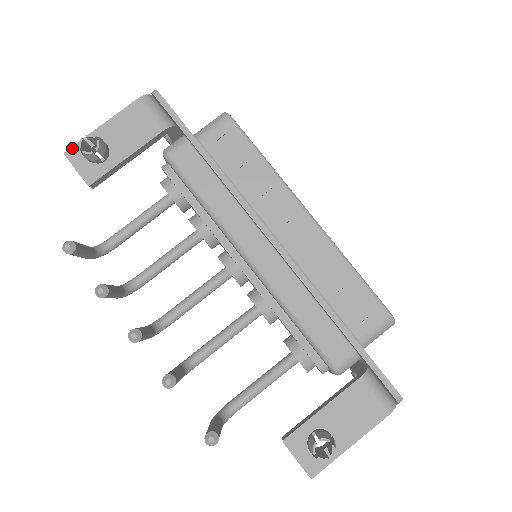
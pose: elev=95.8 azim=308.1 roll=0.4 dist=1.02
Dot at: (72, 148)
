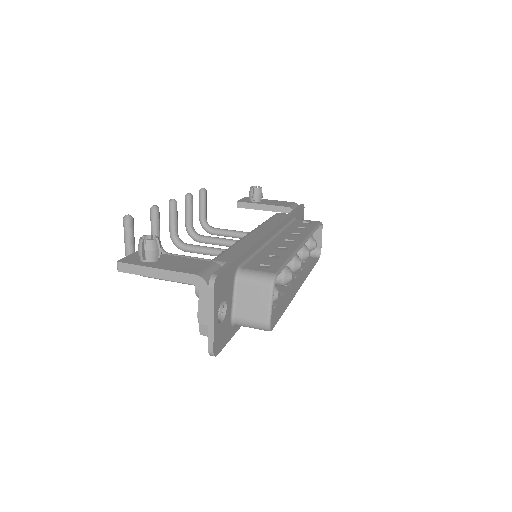
Dot at: occluded
